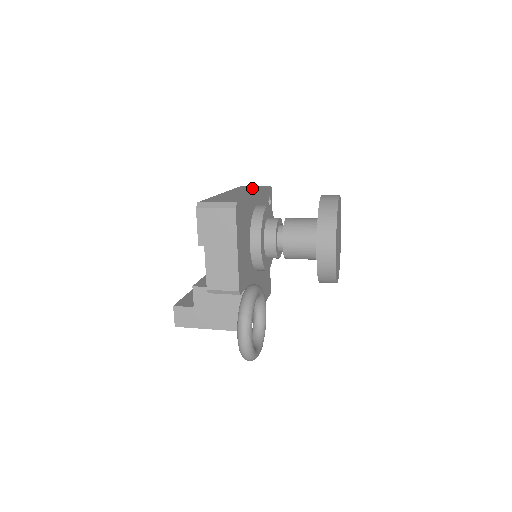
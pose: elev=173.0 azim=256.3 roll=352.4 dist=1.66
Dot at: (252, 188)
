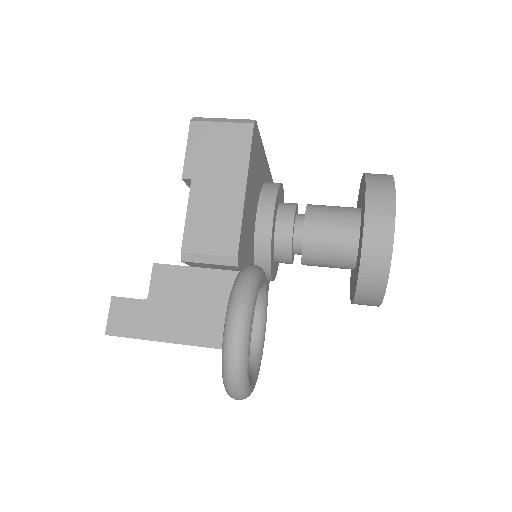
Dot at: occluded
